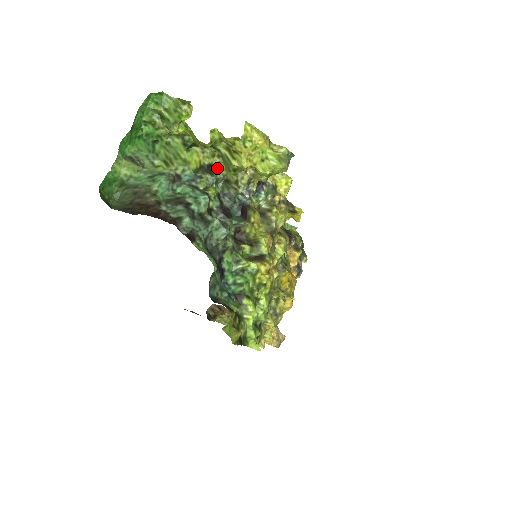
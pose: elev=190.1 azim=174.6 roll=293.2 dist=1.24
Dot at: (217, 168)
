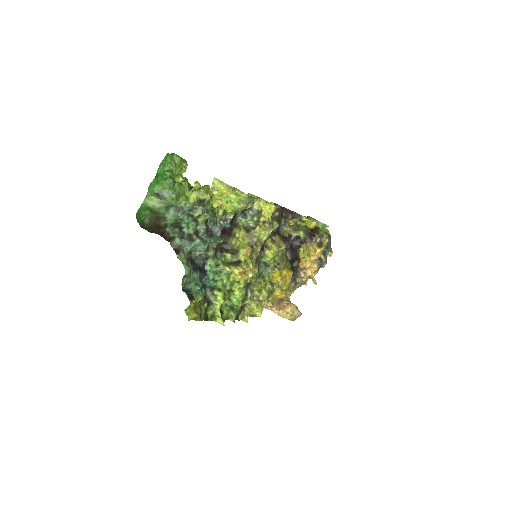
Dot at: (208, 202)
